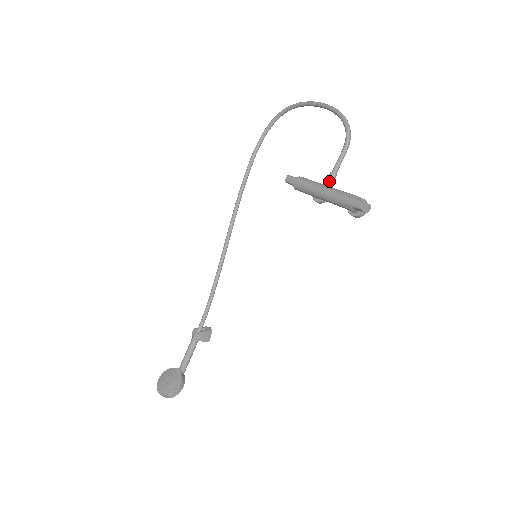
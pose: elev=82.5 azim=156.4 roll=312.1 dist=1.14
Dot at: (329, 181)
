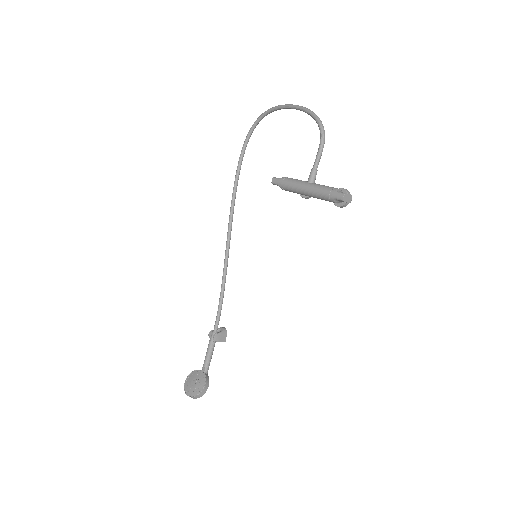
Dot at: (311, 178)
